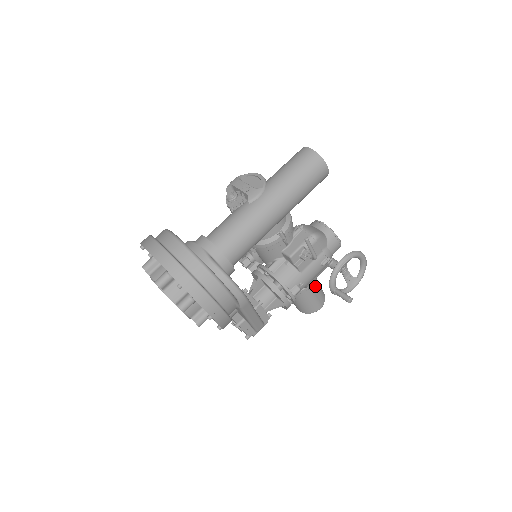
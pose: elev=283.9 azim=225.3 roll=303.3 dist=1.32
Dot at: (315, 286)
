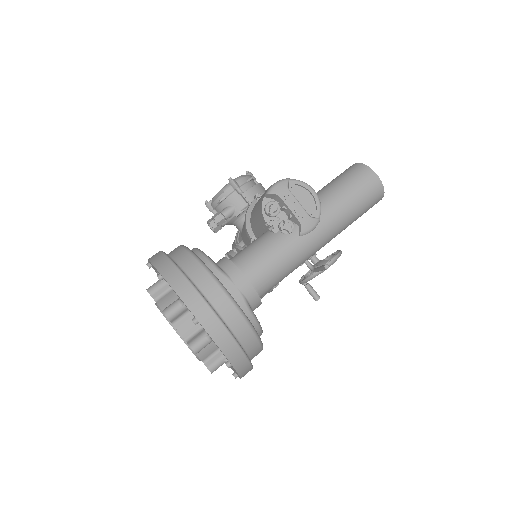
Dot at: occluded
